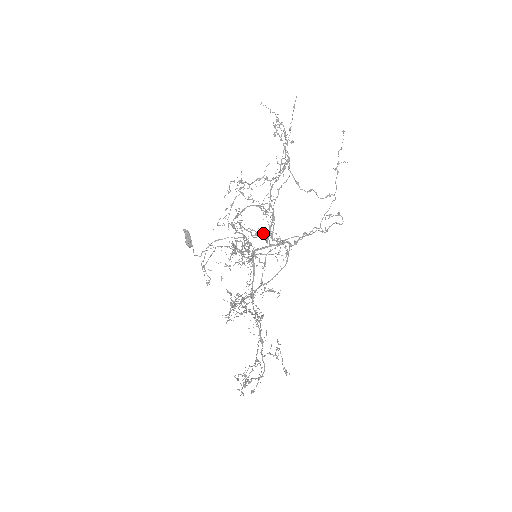
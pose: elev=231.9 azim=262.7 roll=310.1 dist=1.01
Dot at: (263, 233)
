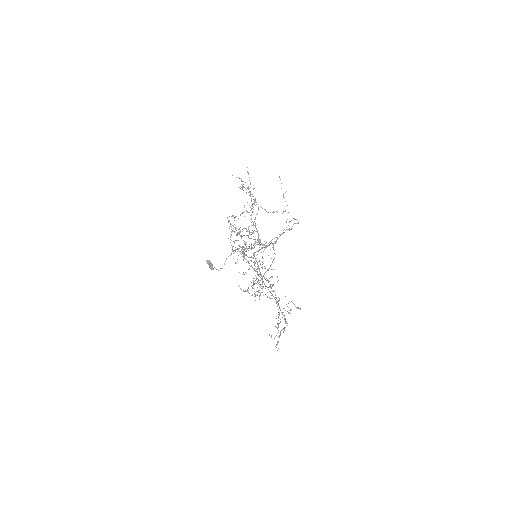
Dot at: occluded
